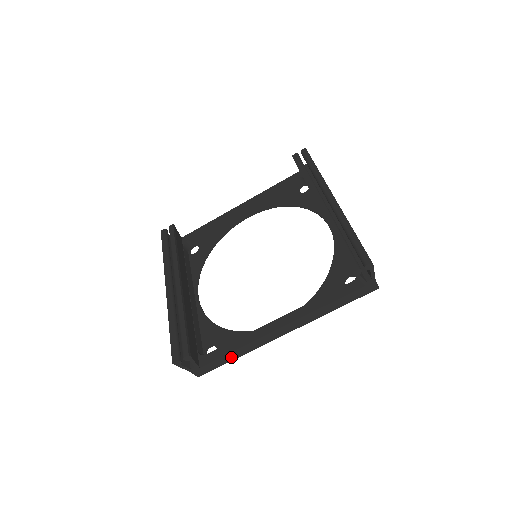
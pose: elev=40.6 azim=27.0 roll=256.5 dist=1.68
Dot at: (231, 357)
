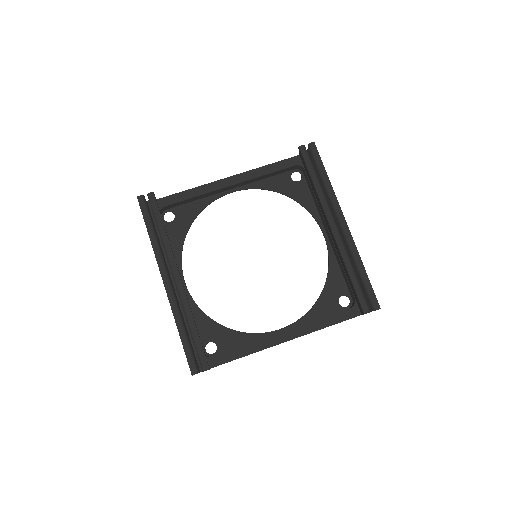
Dot at: occluded
